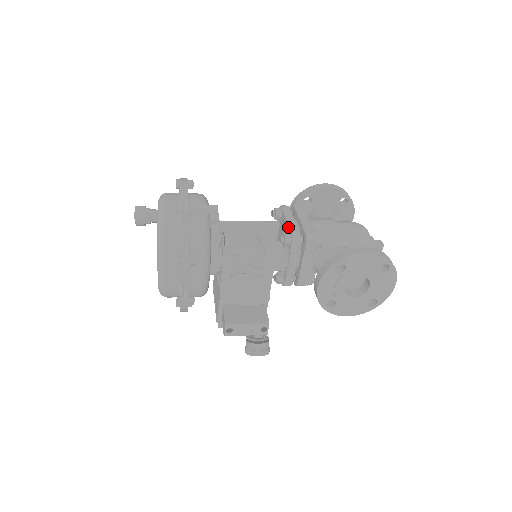
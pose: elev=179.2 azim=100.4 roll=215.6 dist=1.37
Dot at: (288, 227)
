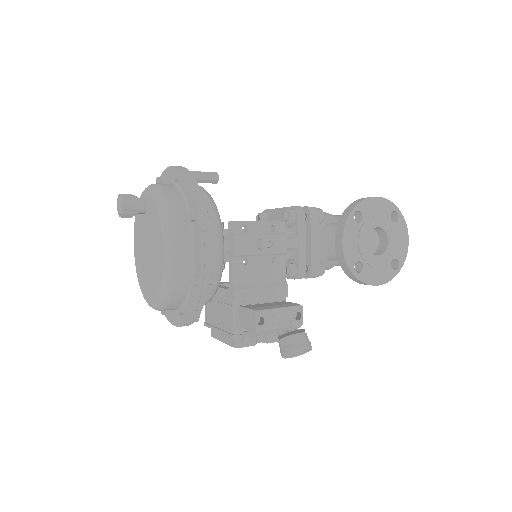
Dot at: (285, 209)
